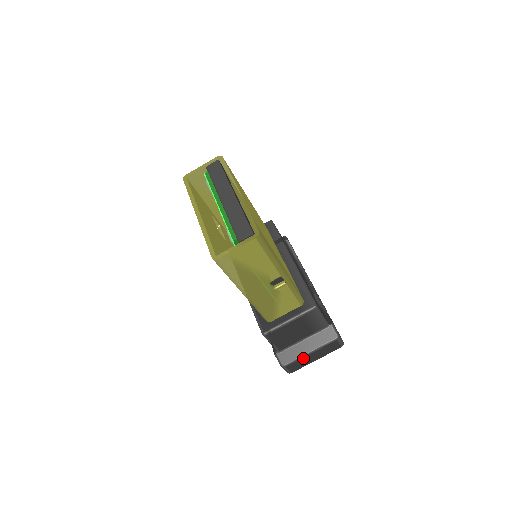
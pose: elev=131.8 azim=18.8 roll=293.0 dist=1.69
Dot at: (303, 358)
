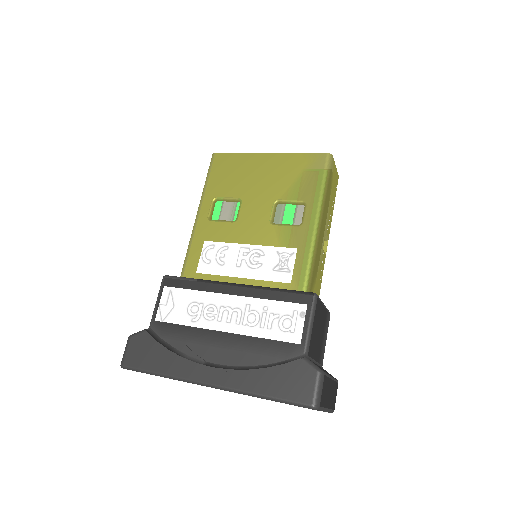
Dot at: (329, 380)
